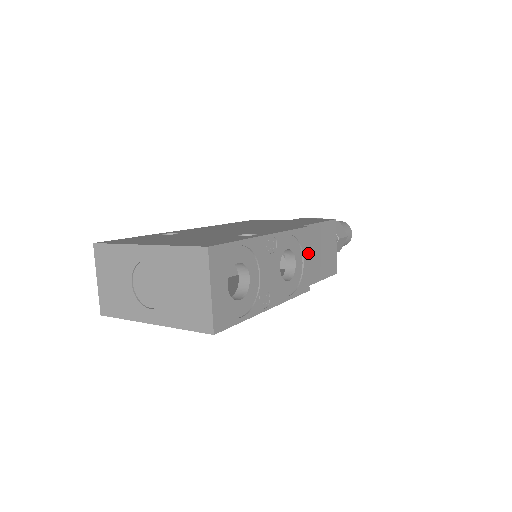
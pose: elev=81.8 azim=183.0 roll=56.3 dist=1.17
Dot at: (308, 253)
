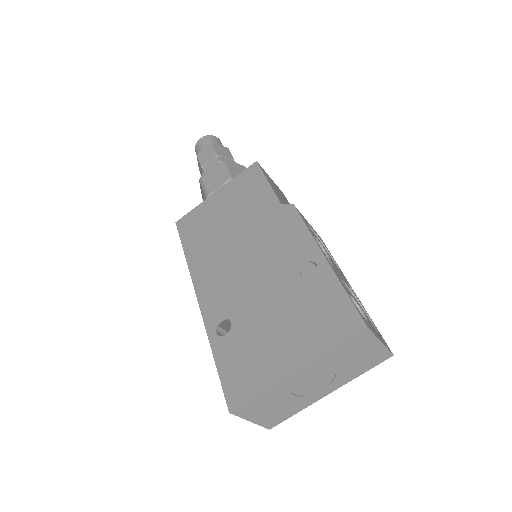
Dot at: occluded
